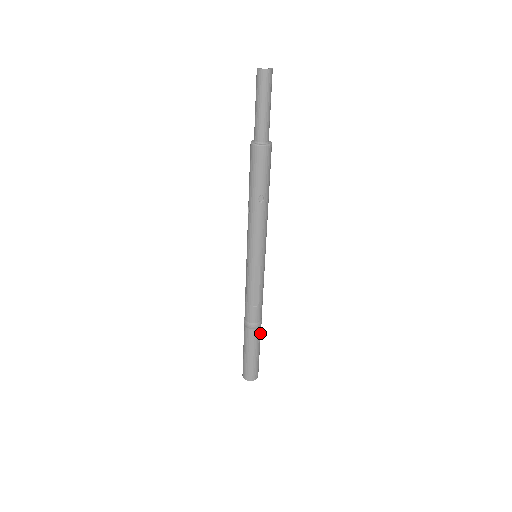
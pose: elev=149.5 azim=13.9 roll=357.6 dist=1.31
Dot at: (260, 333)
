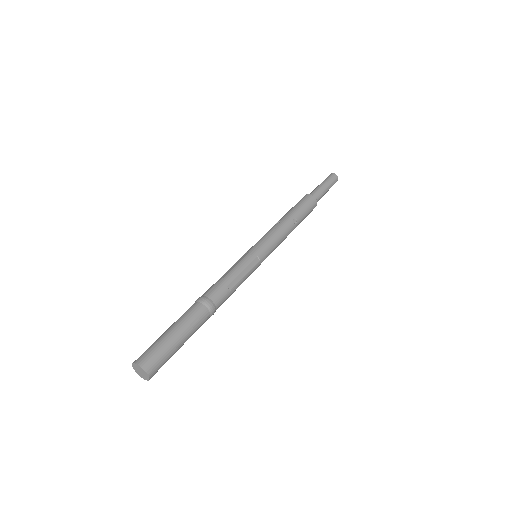
Dot at: (202, 324)
